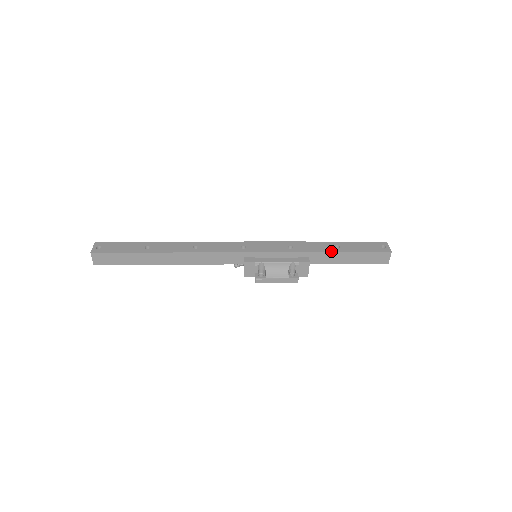
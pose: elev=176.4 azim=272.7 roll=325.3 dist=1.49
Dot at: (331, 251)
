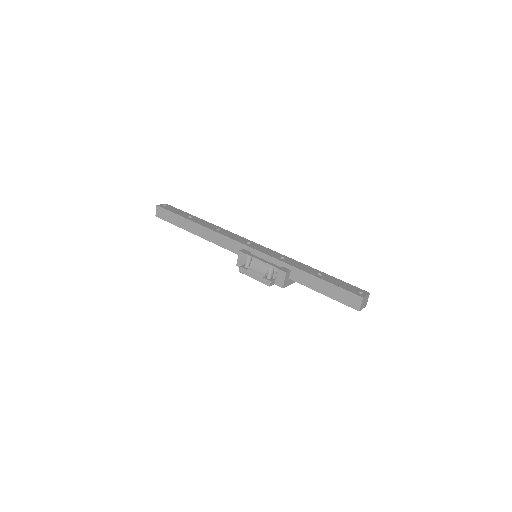
Dot at: (310, 273)
